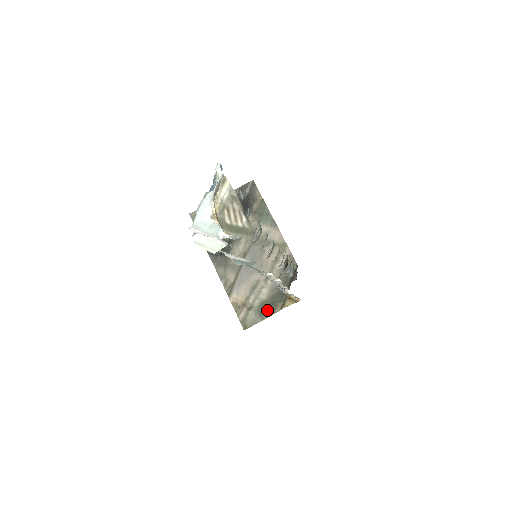
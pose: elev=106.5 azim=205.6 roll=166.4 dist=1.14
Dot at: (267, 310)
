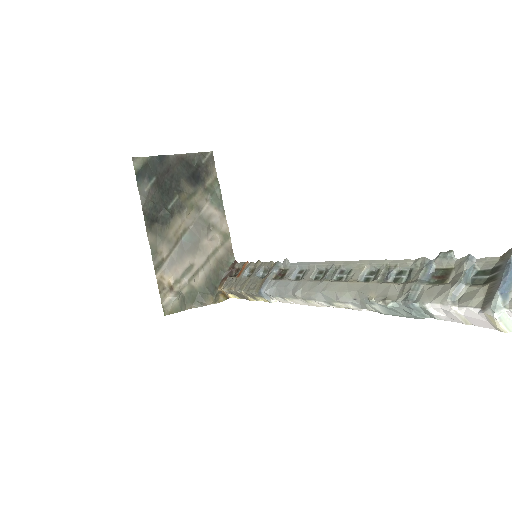
Dot at: (196, 300)
